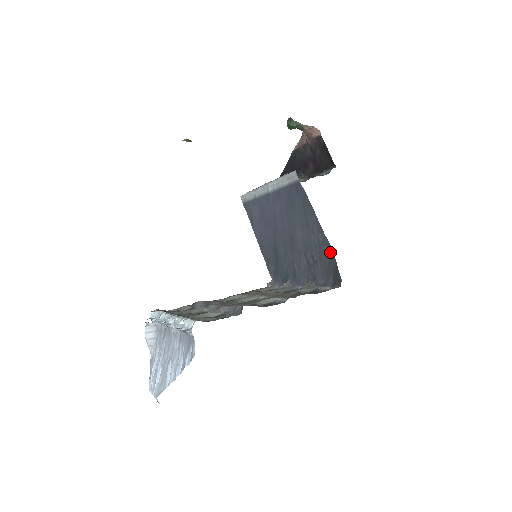
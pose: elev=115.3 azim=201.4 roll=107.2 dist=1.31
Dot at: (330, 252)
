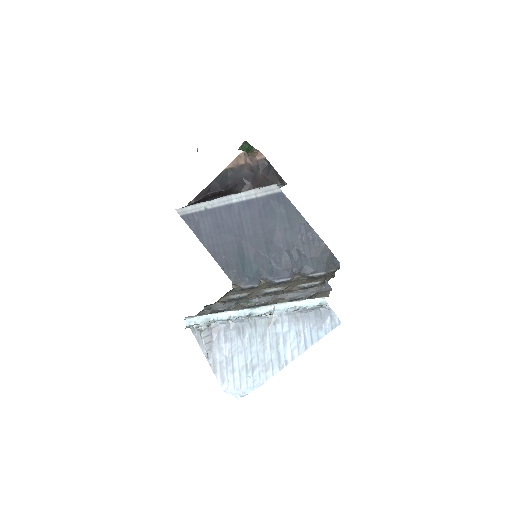
Dot at: (322, 245)
